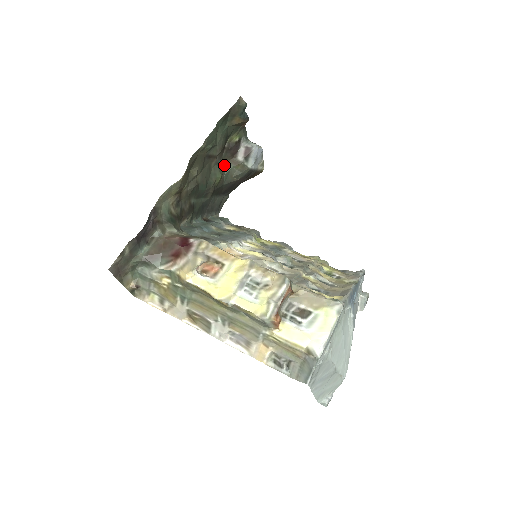
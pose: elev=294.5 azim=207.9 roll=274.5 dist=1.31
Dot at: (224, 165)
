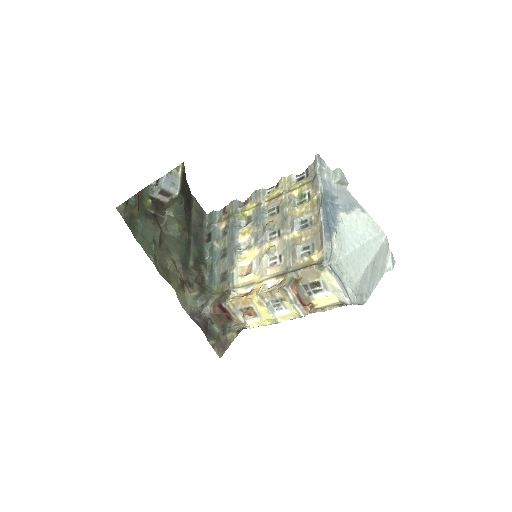
Dot at: (168, 213)
